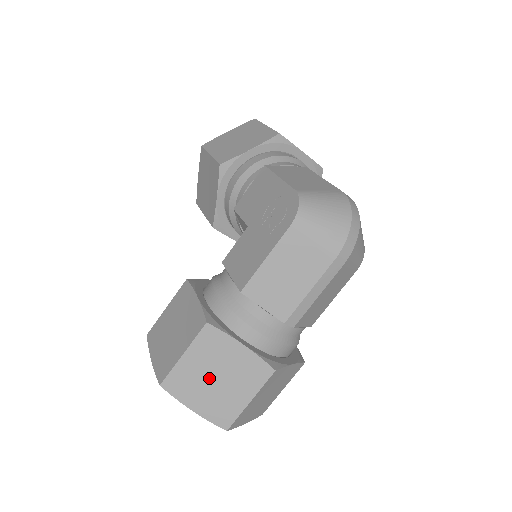
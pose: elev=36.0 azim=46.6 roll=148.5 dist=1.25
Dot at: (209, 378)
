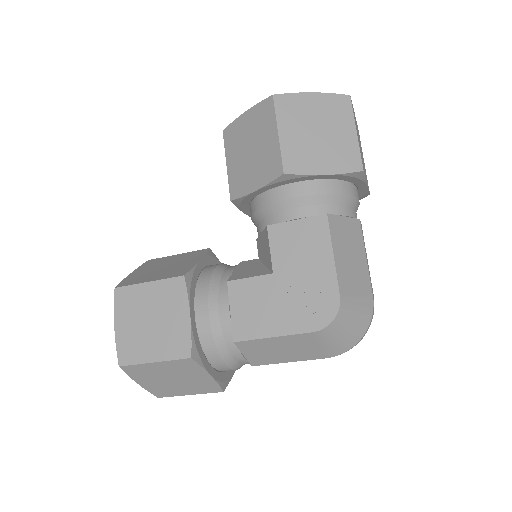
Dot at: (166, 378)
